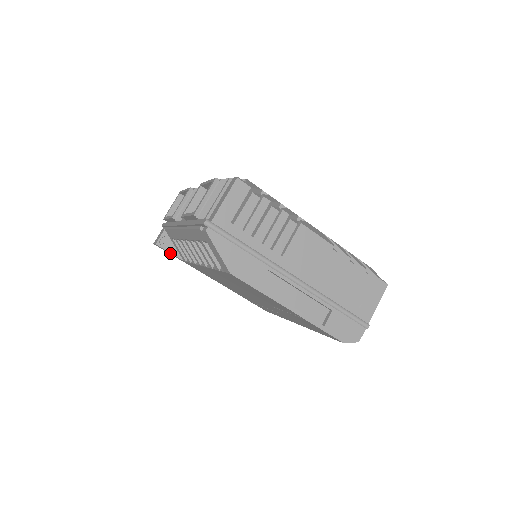
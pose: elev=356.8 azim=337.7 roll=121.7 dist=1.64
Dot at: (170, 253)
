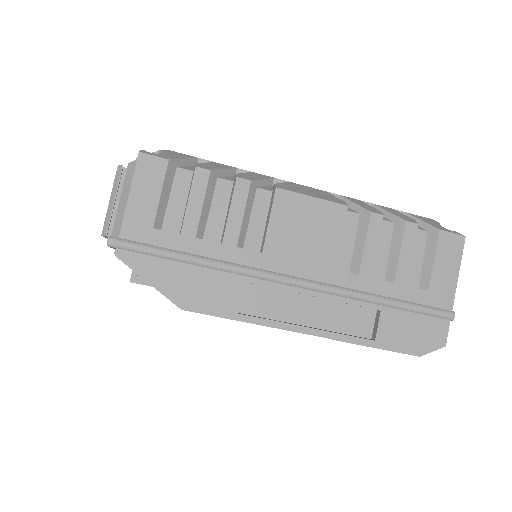
Dot at: occluded
